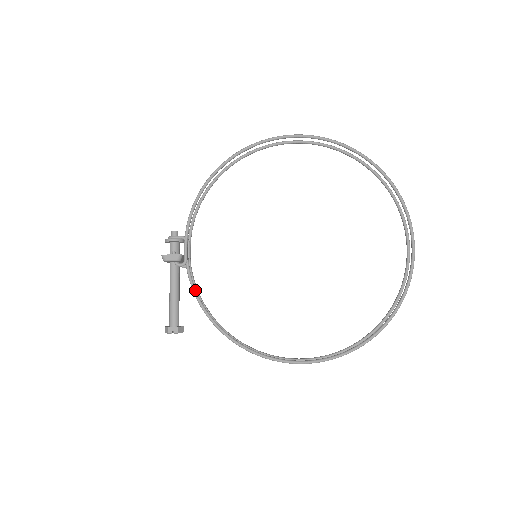
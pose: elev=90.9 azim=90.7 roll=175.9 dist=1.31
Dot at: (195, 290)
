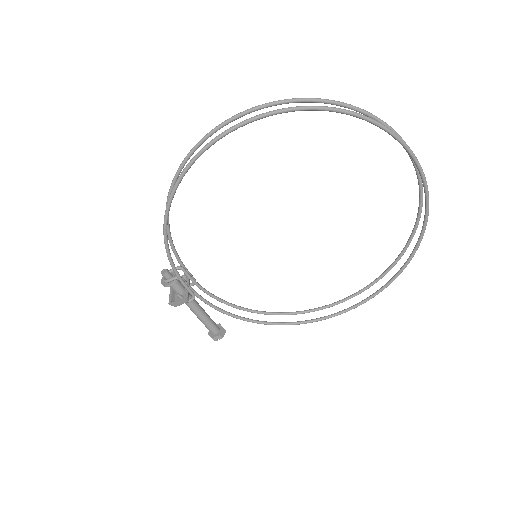
Dot at: (217, 309)
